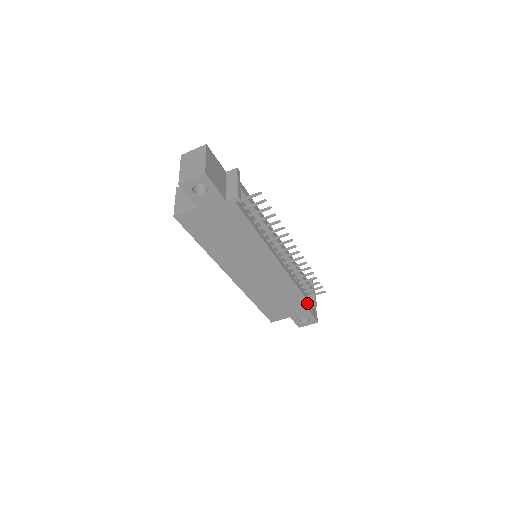
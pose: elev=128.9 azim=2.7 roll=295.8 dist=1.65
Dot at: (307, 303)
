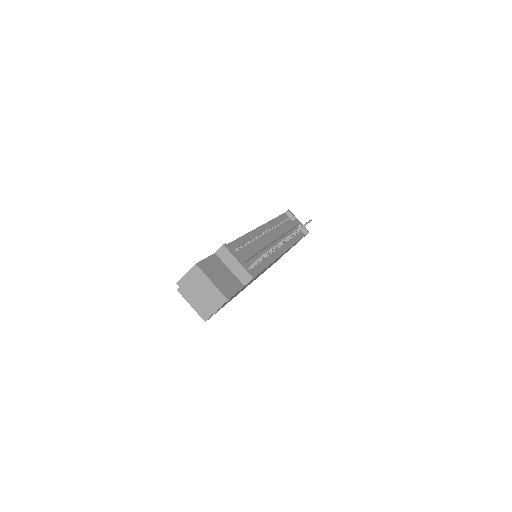
Dot at: occluded
